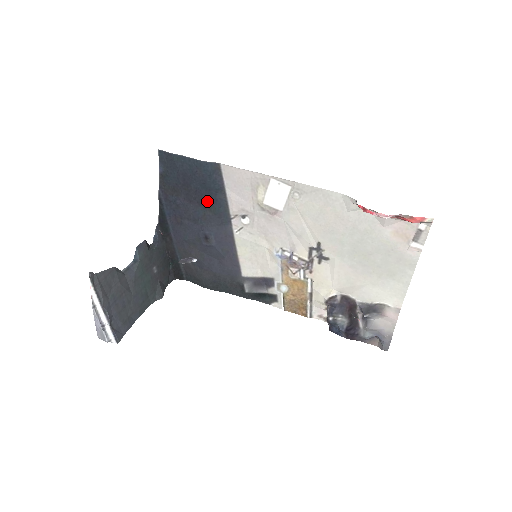
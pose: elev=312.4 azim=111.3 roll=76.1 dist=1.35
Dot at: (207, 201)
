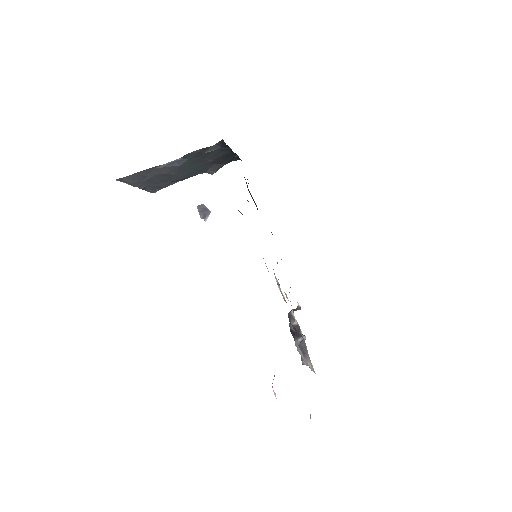
Dot at: occluded
